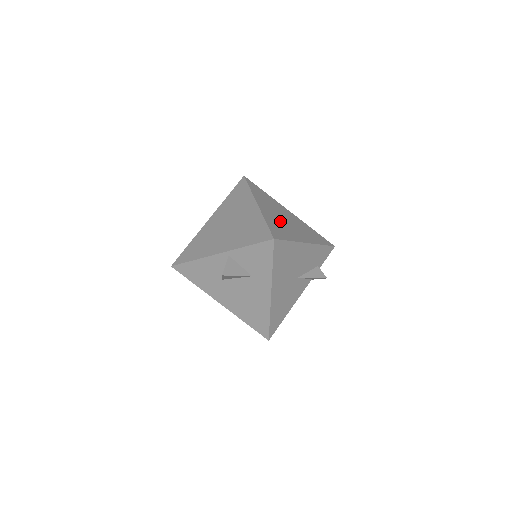
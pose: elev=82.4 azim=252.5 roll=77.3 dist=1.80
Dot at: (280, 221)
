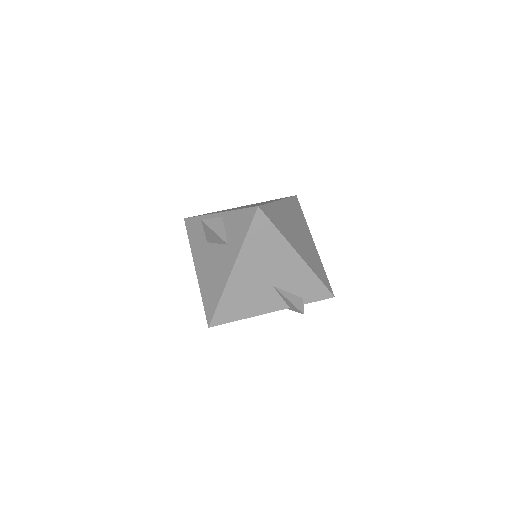
Dot at: (288, 223)
